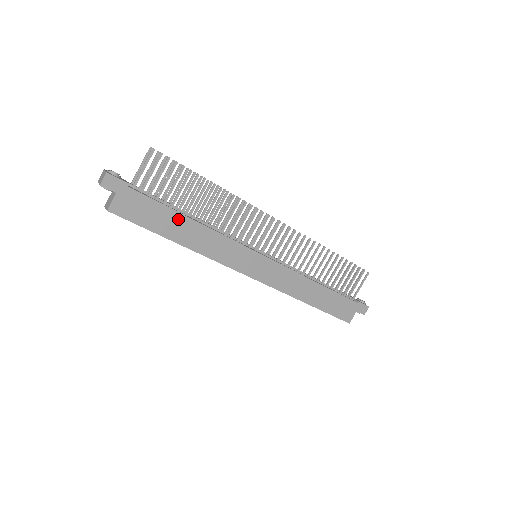
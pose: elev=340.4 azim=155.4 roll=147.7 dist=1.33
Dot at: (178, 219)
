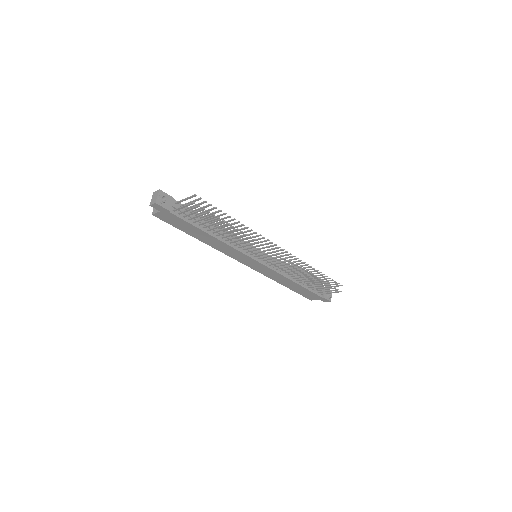
Dot at: (201, 232)
